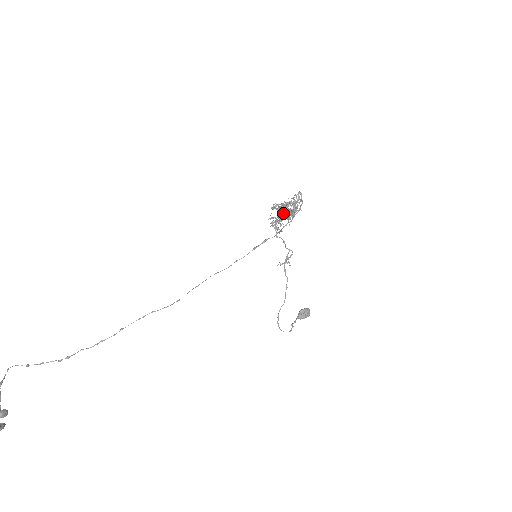
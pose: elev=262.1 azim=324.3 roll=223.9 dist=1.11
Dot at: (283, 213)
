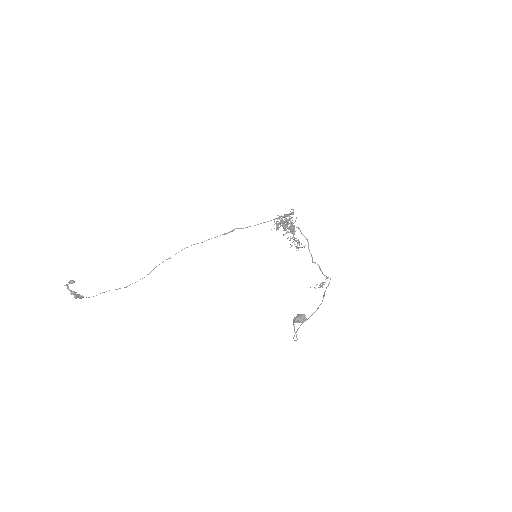
Dot at: occluded
